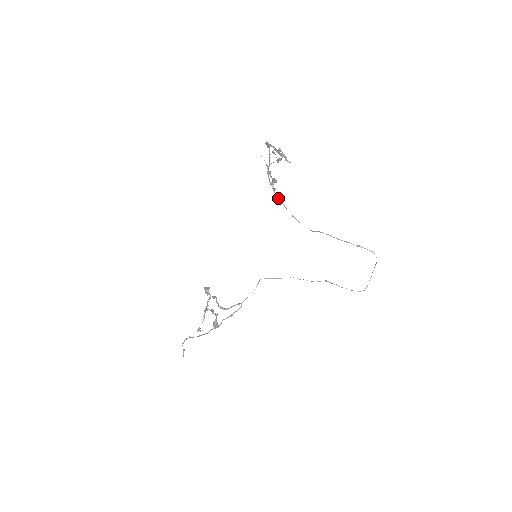
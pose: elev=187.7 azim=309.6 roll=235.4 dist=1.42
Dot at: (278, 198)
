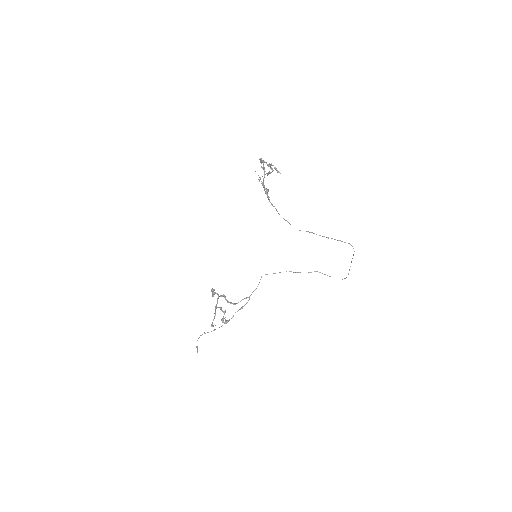
Dot at: (272, 205)
